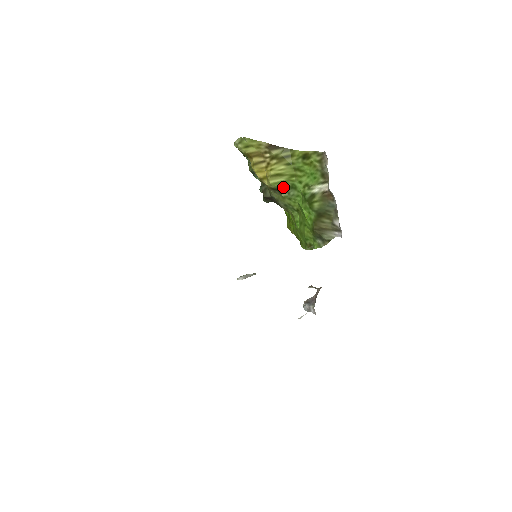
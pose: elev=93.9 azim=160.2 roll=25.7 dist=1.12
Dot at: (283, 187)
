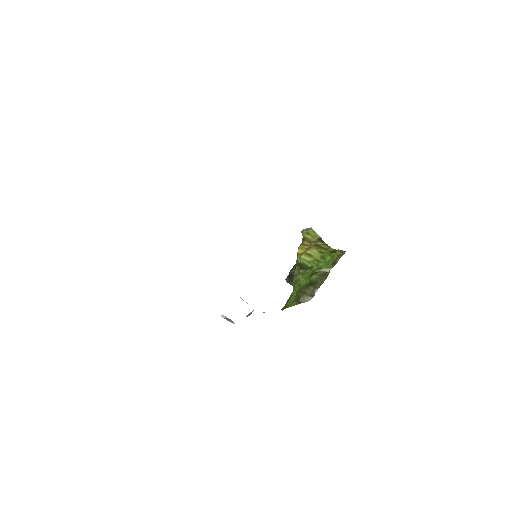
Dot at: (305, 266)
